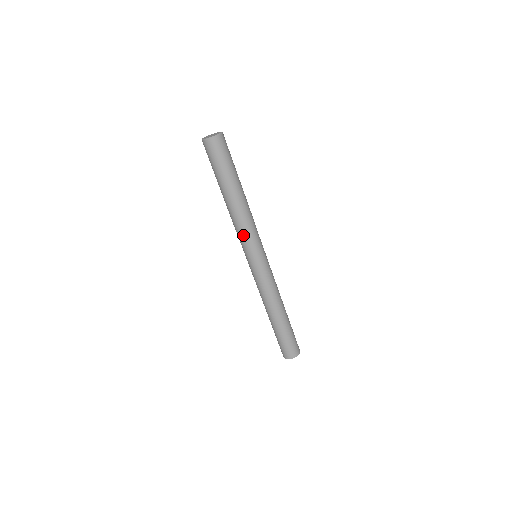
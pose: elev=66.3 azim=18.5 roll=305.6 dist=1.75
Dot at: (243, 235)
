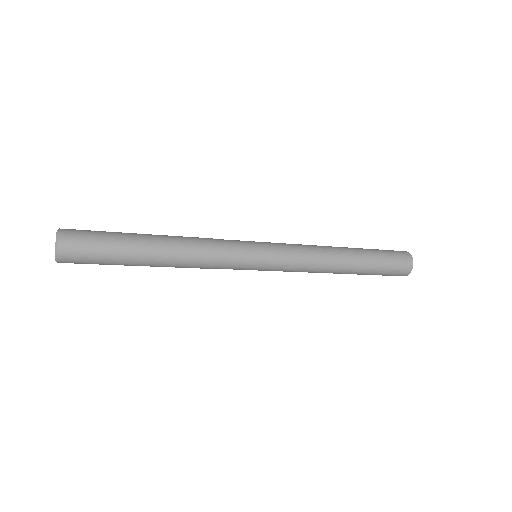
Dot at: occluded
